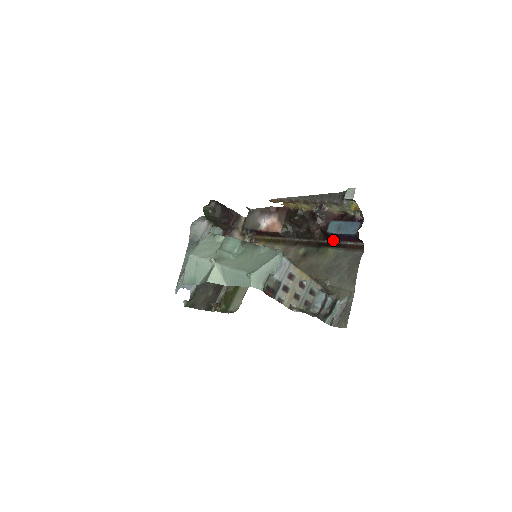
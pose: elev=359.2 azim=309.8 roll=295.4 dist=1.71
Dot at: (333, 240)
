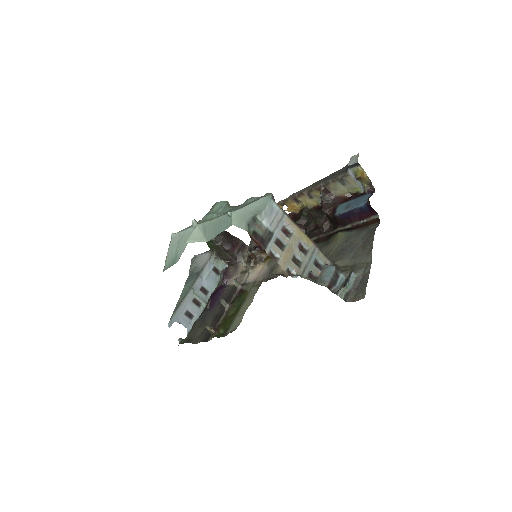
Dot at: (344, 226)
